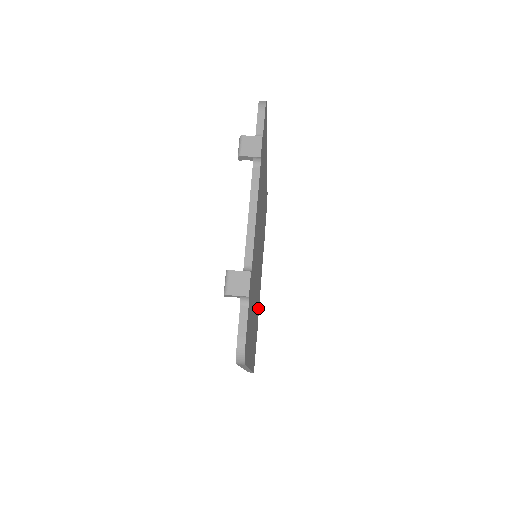
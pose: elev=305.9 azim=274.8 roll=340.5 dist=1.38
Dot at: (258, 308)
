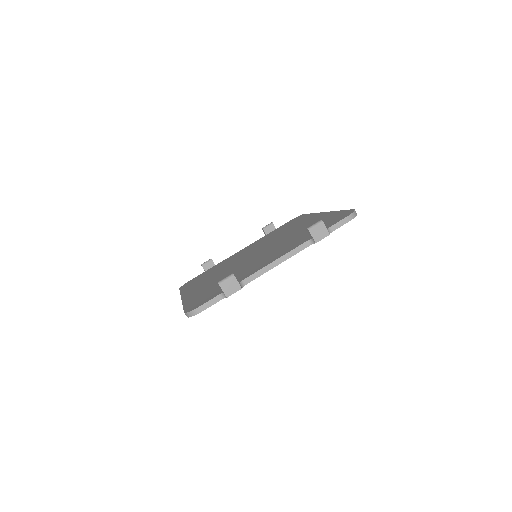
Dot at: occluded
